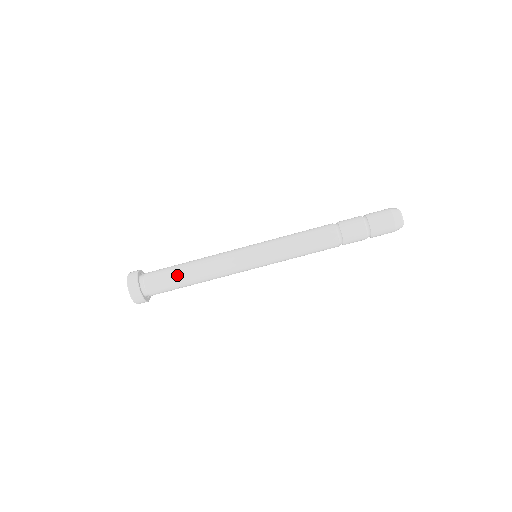
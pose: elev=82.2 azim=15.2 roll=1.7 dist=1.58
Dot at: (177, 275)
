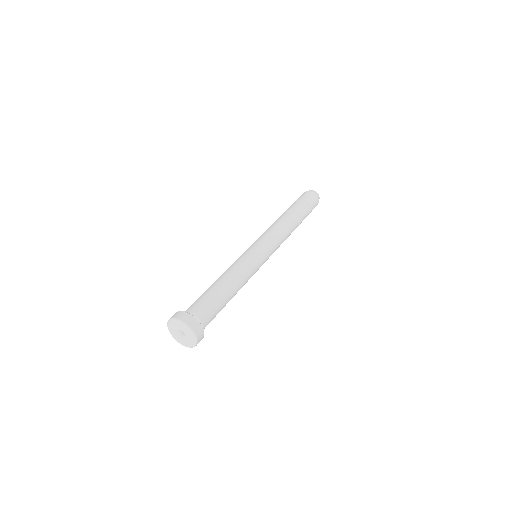
Dot at: (211, 290)
